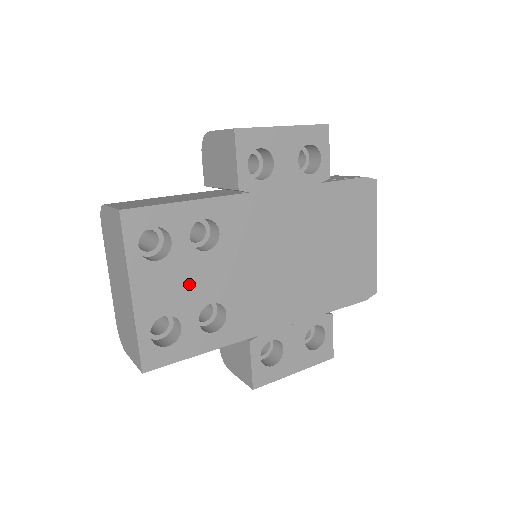
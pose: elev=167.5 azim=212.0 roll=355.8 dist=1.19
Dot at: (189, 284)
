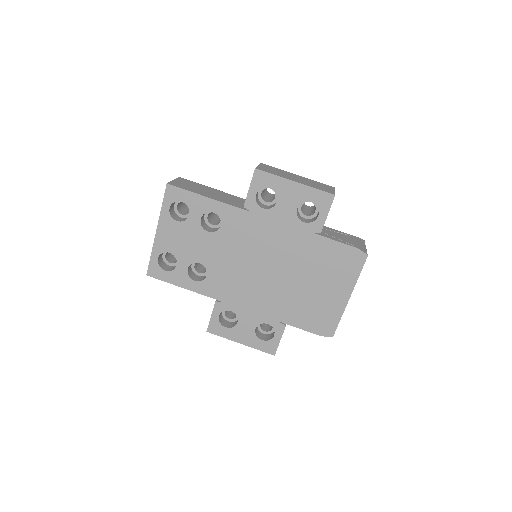
Dot at: (190, 244)
